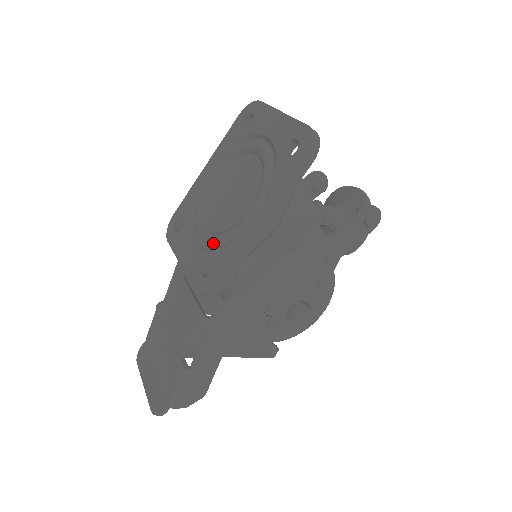
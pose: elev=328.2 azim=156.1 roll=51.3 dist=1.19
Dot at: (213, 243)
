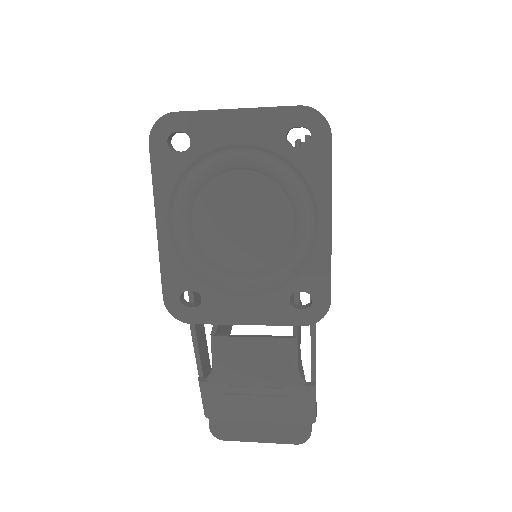
Dot at: (278, 277)
